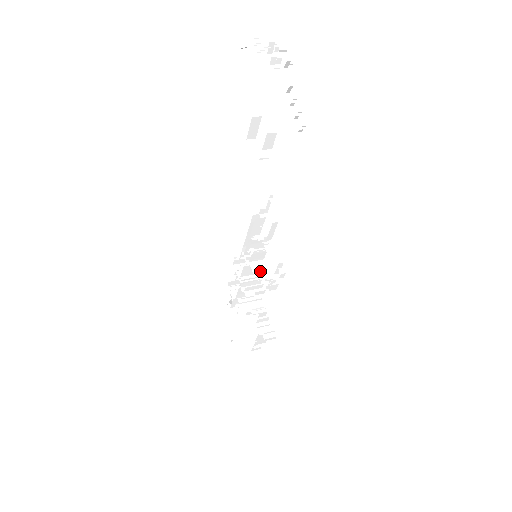
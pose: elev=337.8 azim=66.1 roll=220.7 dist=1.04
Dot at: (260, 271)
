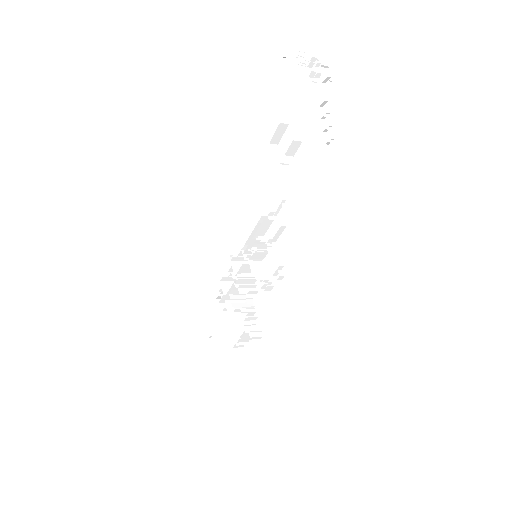
Dot at: (258, 271)
